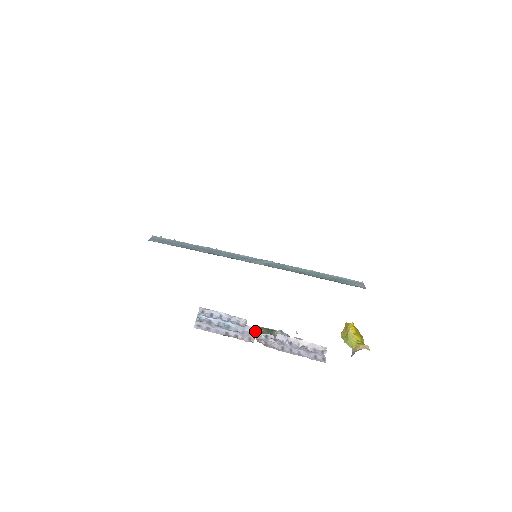
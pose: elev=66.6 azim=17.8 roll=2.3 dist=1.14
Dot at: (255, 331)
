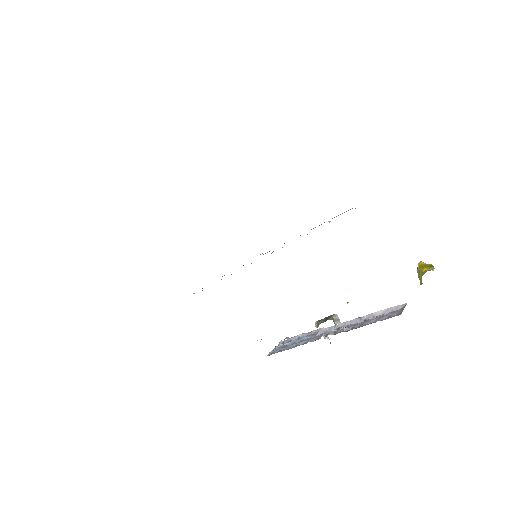
Dot at: (316, 327)
